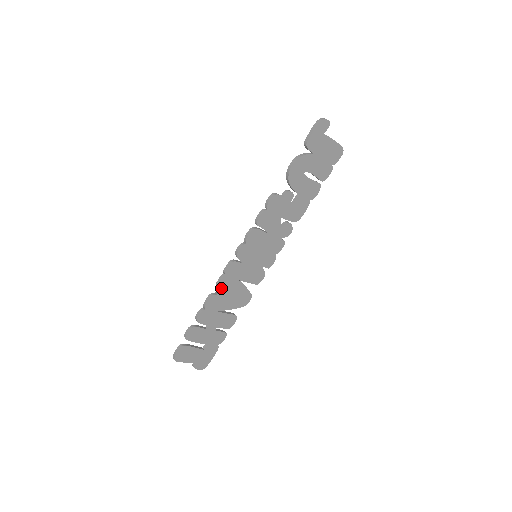
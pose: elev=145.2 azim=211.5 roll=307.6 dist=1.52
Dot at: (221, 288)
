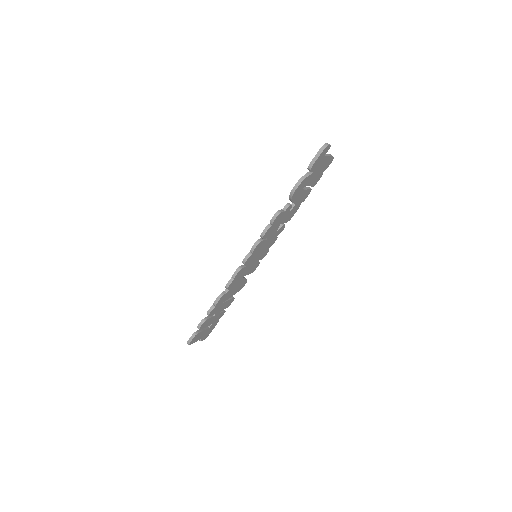
Dot at: (229, 288)
